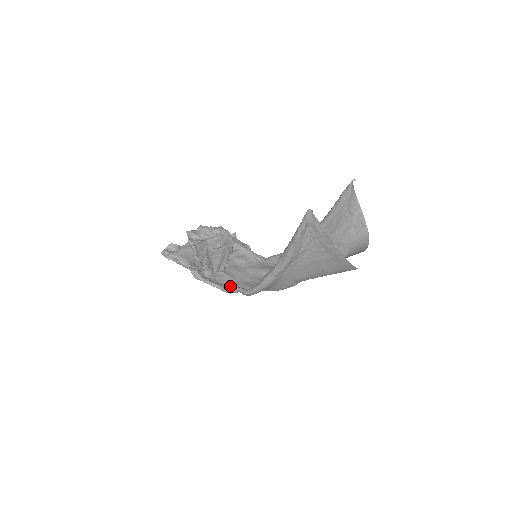
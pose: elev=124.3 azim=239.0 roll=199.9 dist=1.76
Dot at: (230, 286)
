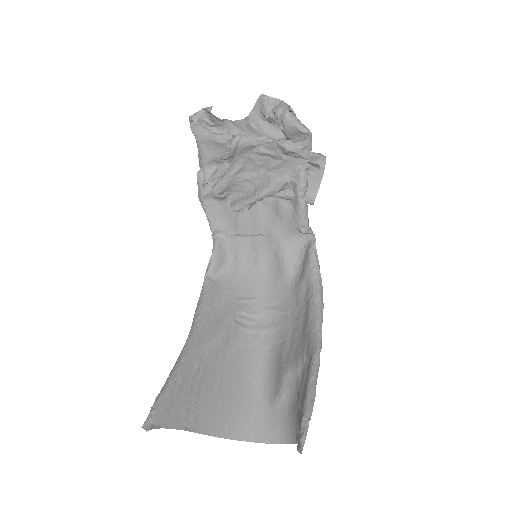
Dot at: (226, 233)
